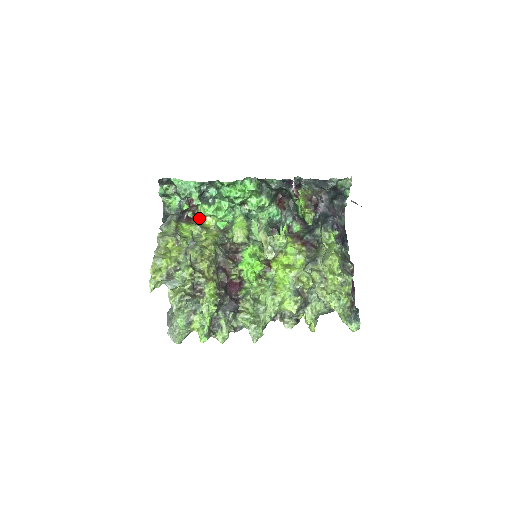
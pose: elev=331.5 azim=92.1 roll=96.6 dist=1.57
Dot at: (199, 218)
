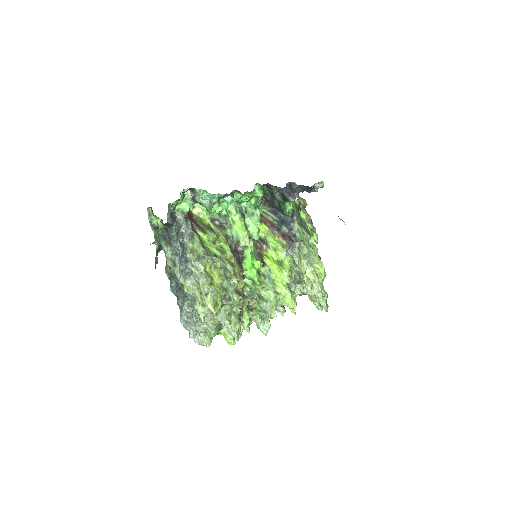
Dot at: occluded
